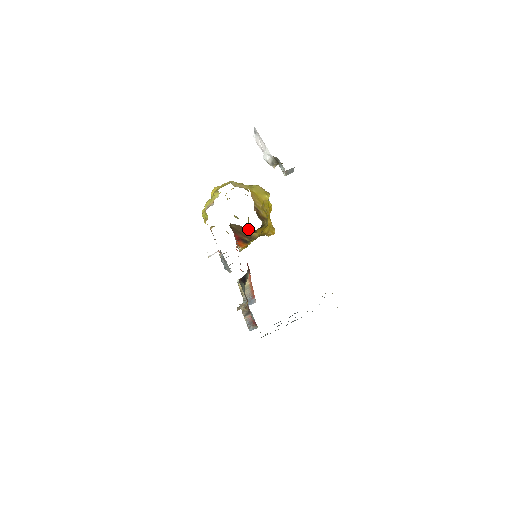
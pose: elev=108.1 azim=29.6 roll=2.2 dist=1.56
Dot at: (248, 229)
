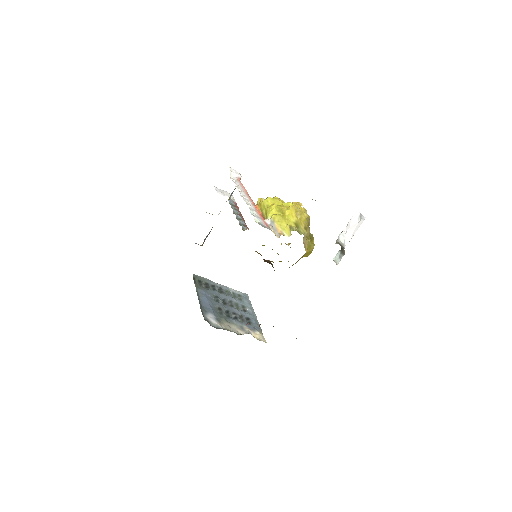
Dot at: occluded
